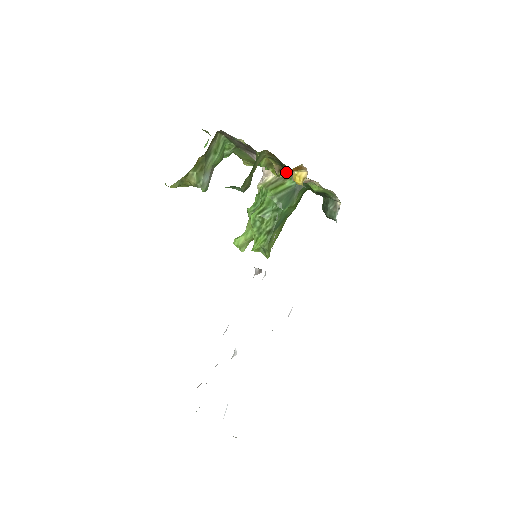
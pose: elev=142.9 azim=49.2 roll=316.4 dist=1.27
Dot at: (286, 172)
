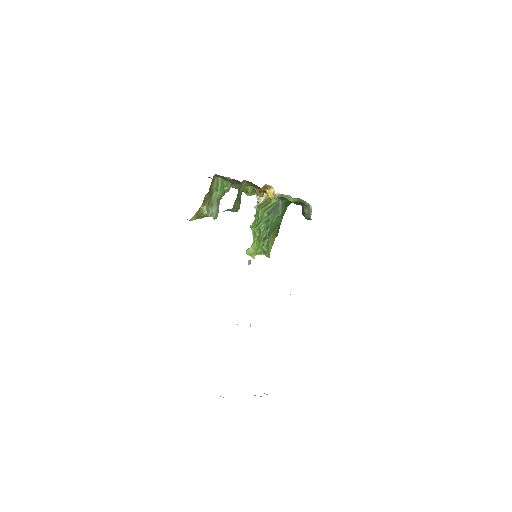
Dot at: occluded
